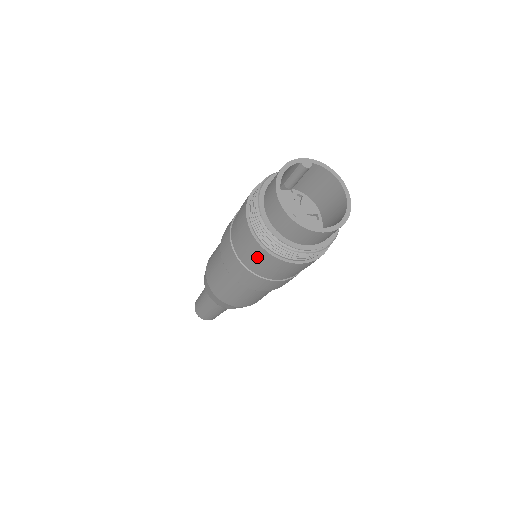
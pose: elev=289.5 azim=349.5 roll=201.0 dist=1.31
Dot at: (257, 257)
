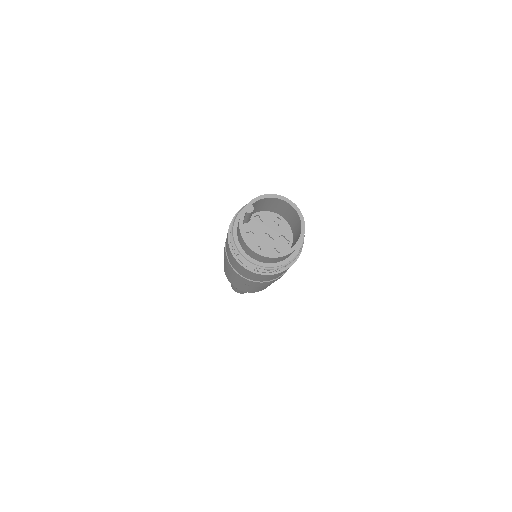
Dot at: (268, 278)
